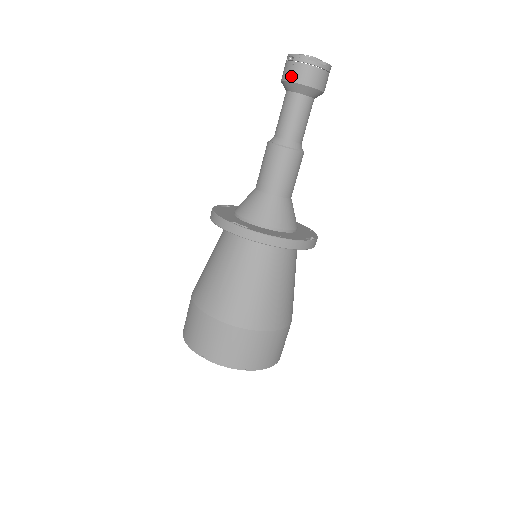
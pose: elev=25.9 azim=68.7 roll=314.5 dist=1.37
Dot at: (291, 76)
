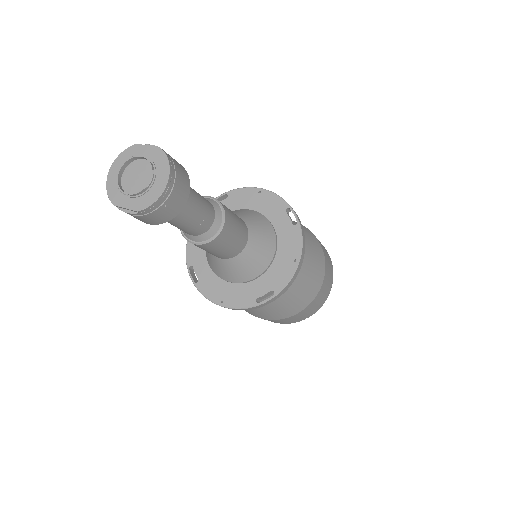
Dot at: occluded
